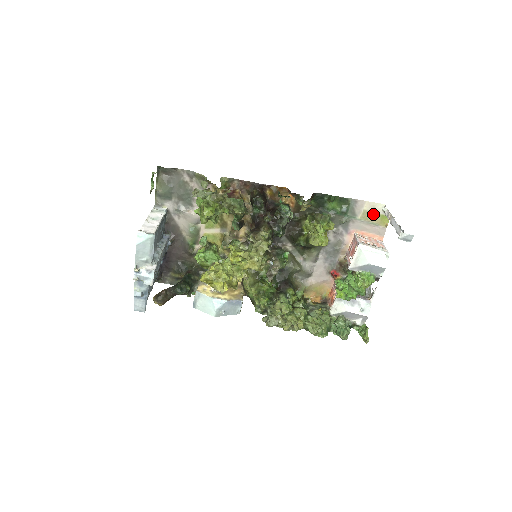
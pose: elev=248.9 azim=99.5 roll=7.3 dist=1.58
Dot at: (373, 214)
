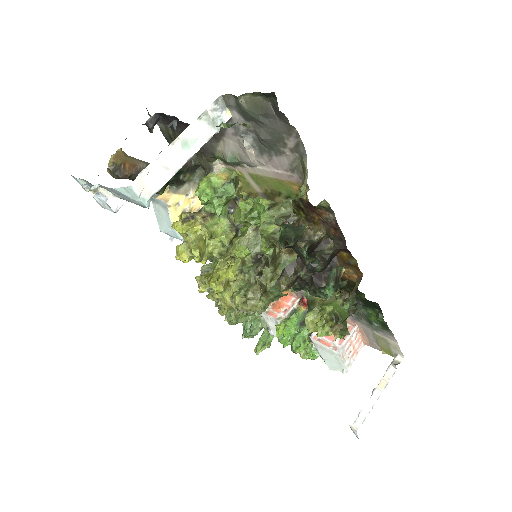
Dot at: (388, 345)
